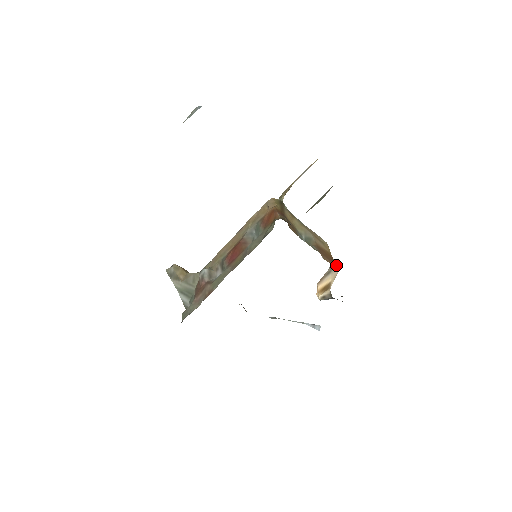
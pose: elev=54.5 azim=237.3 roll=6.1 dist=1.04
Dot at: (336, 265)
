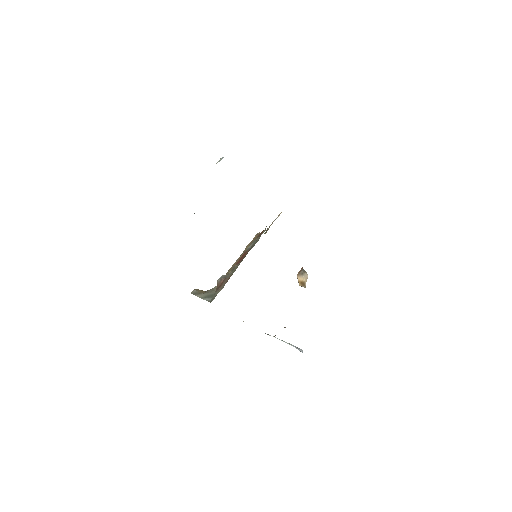
Dot at: (306, 272)
